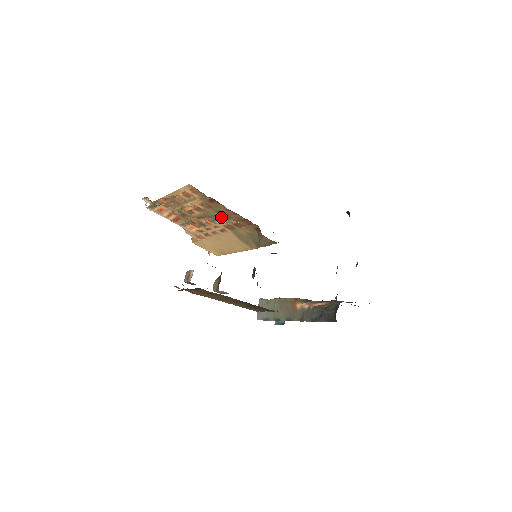
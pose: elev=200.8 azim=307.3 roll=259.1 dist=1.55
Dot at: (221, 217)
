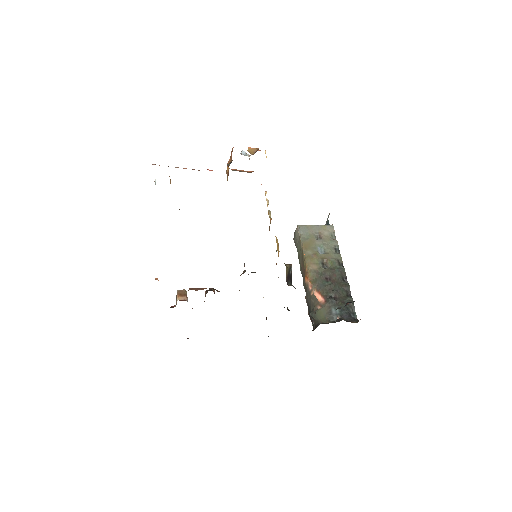
Dot at: occluded
